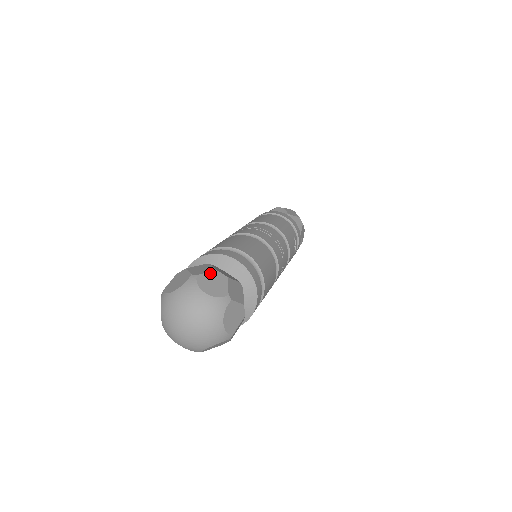
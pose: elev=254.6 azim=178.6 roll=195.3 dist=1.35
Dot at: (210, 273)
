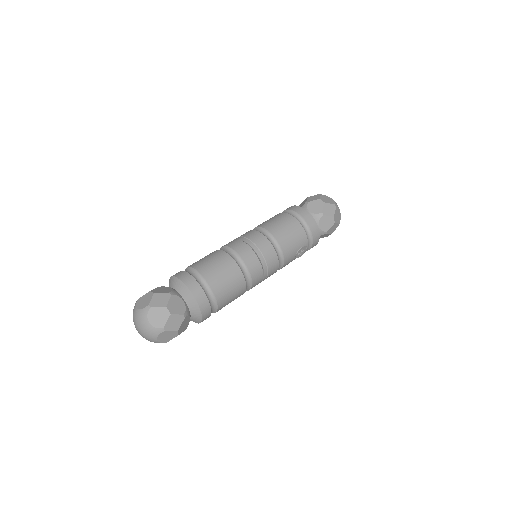
Dot at: (160, 308)
